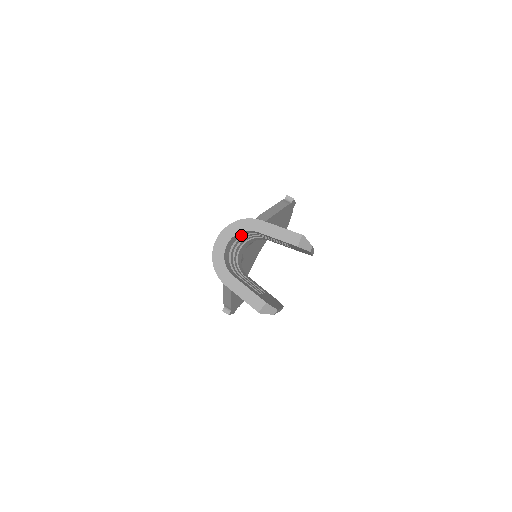
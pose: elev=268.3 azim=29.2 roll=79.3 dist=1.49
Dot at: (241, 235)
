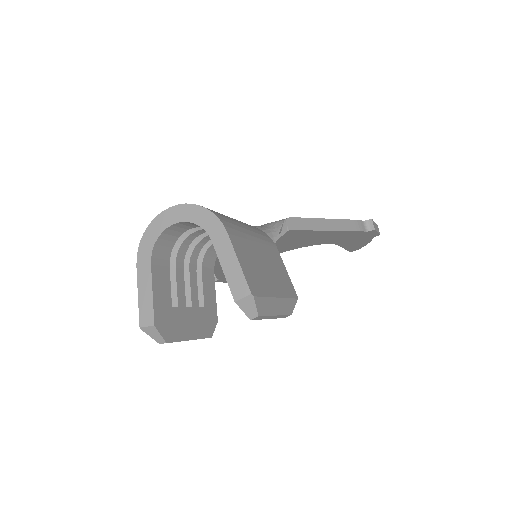
Dot at: occluded
